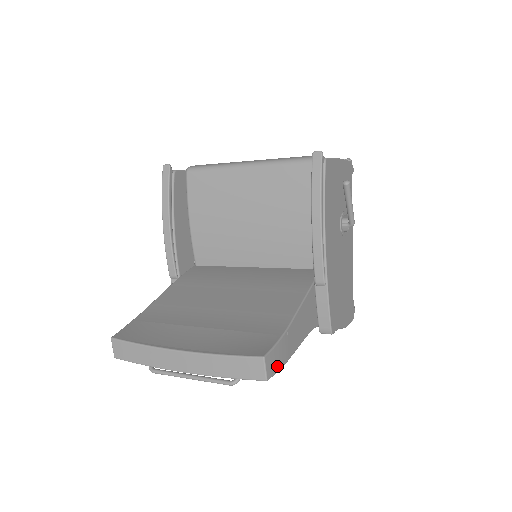
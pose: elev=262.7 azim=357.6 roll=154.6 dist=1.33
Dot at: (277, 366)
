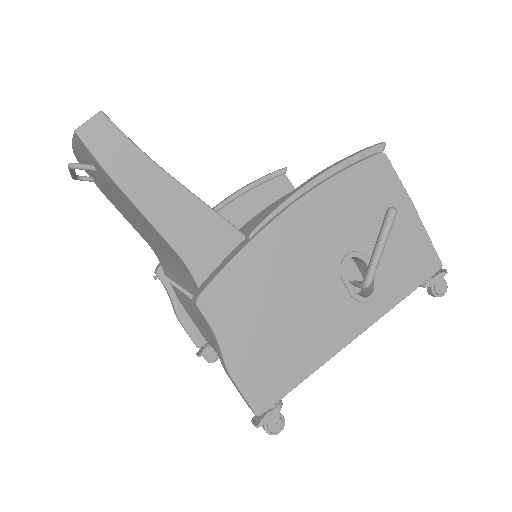
Dot at: (101, 151)
